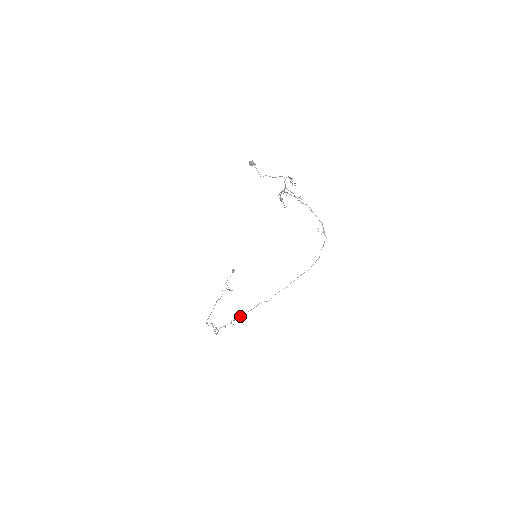
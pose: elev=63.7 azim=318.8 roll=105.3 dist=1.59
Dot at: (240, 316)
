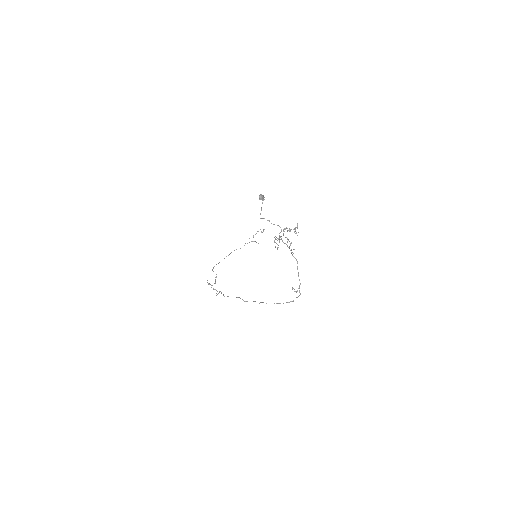
Dot at: (223, 294)
